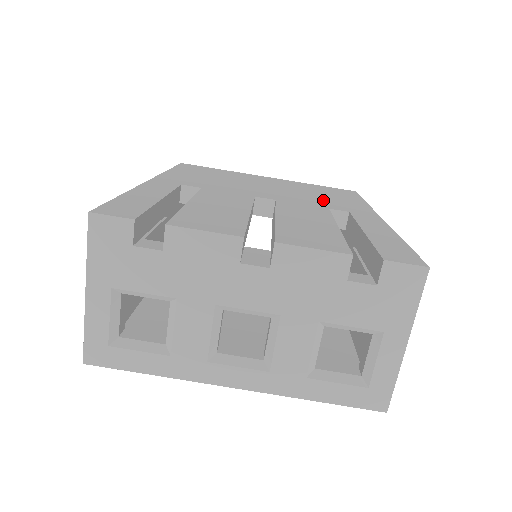
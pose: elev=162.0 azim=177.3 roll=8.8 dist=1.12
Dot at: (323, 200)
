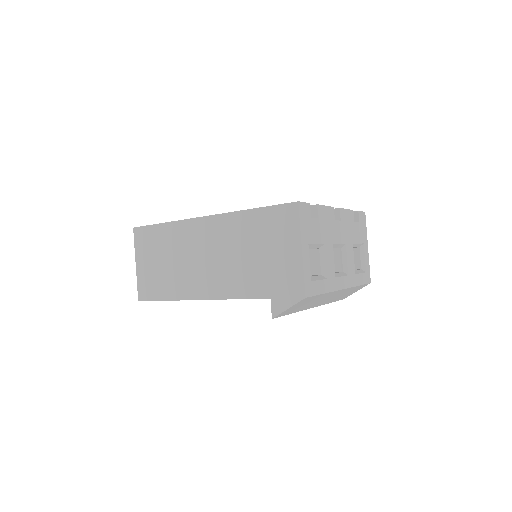
Dot at: occluded
